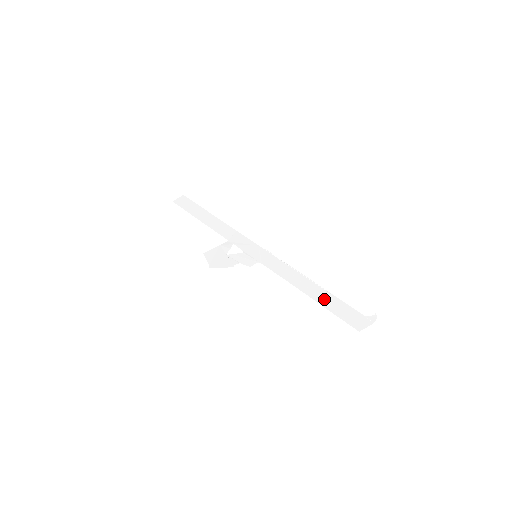
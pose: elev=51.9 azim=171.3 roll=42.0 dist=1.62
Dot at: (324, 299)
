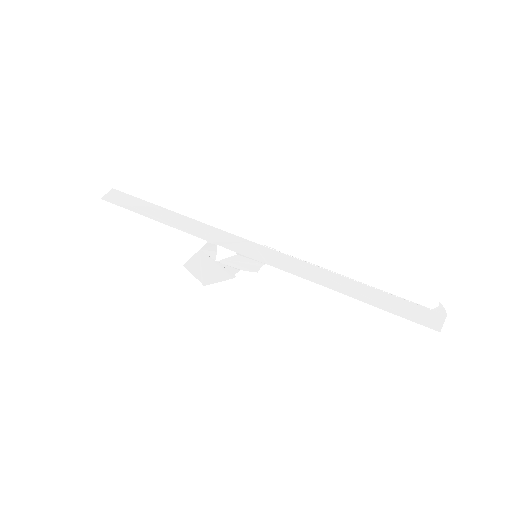
Dot at: (373, 297)
